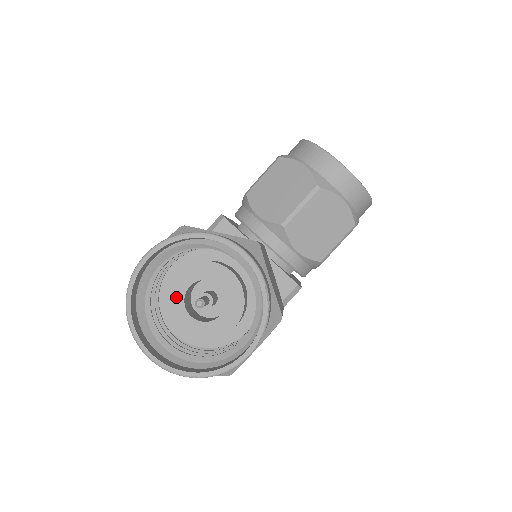
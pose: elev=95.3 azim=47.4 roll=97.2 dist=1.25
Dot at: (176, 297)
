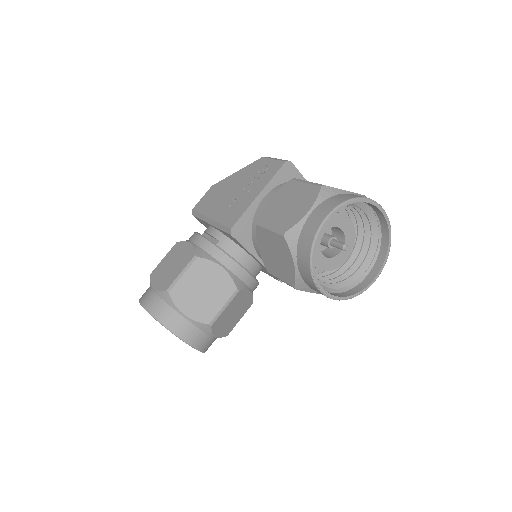
Dot at: occluded
